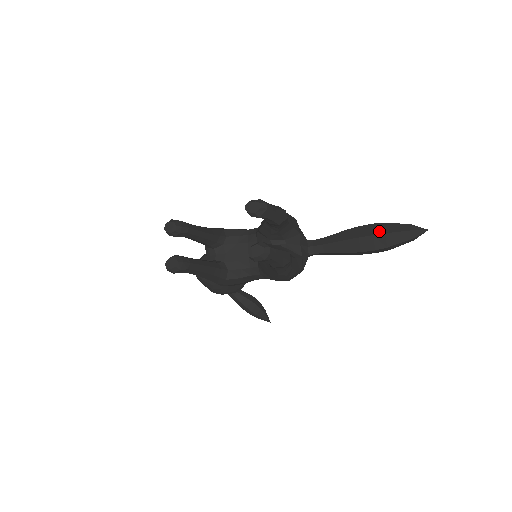
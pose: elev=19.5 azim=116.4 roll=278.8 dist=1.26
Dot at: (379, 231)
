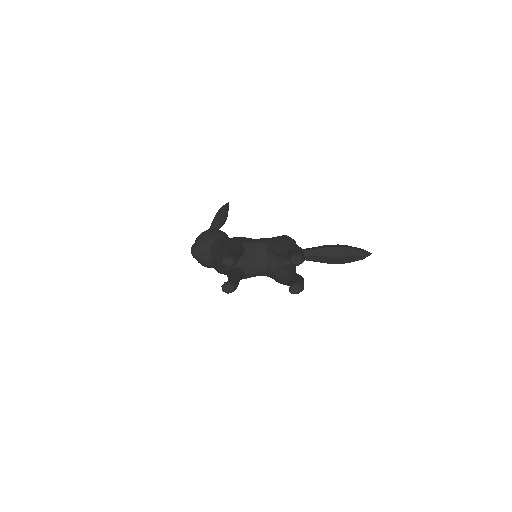
Dot at: (346, 254)
